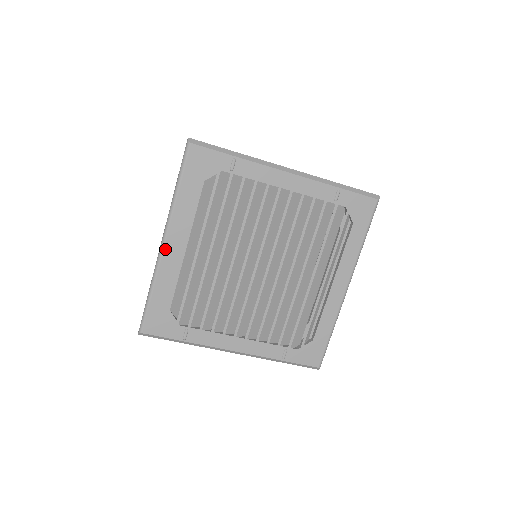
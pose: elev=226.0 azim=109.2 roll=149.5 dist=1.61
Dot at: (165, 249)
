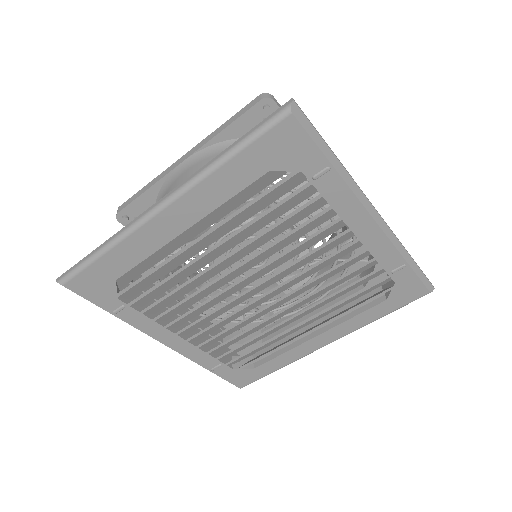
Dot at: (157, 217)
